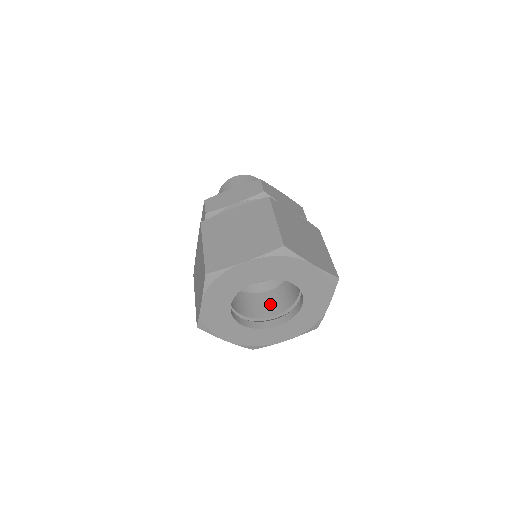
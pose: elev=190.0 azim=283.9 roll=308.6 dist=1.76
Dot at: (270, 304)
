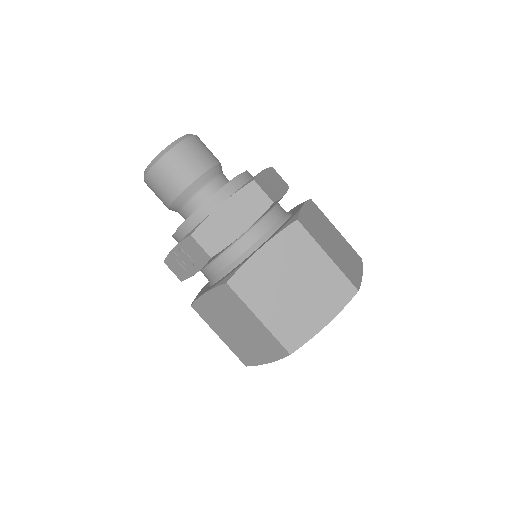
Dot at: occluded
